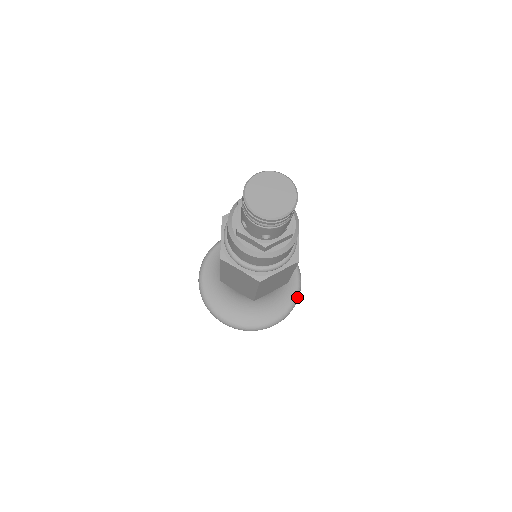
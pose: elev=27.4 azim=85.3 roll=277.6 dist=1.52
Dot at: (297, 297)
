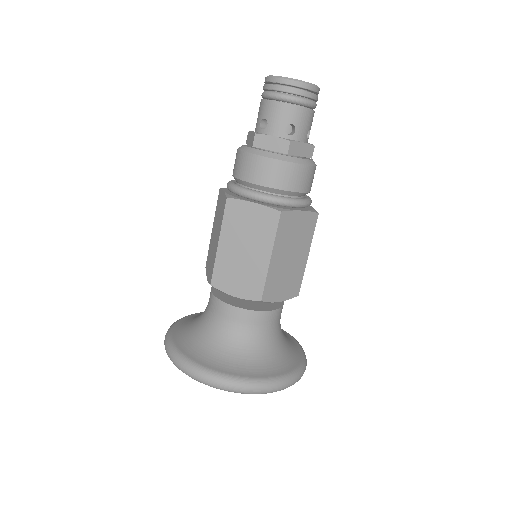
Dot at: (305, 360)
